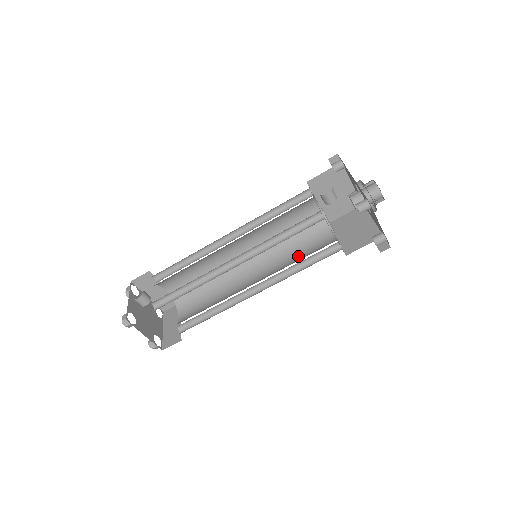
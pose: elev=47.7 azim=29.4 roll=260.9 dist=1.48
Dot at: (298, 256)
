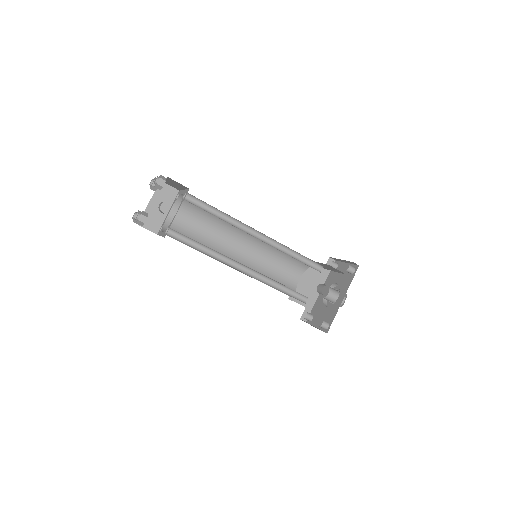
Dot at: (272, 268)
